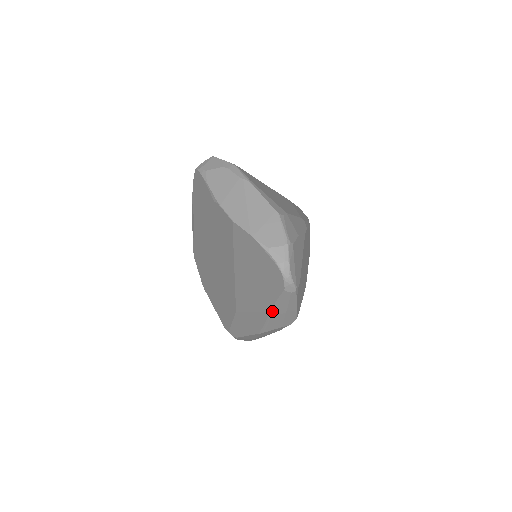
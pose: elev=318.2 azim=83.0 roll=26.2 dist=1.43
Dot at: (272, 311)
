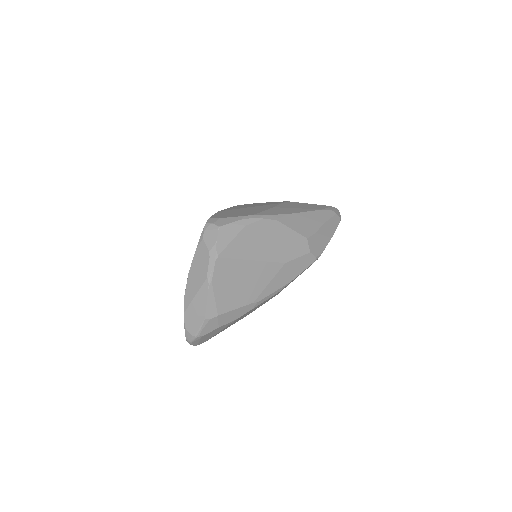
Dot at: occluded
